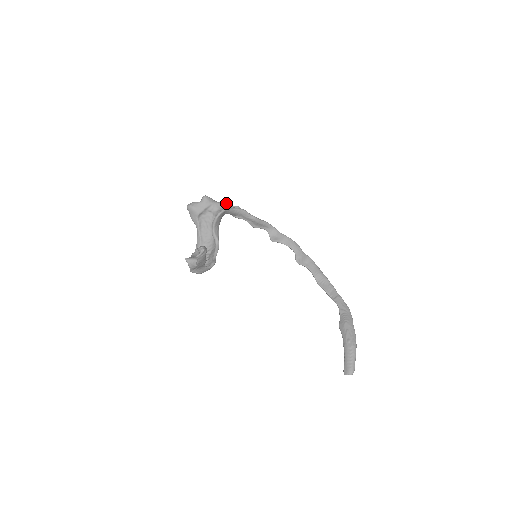
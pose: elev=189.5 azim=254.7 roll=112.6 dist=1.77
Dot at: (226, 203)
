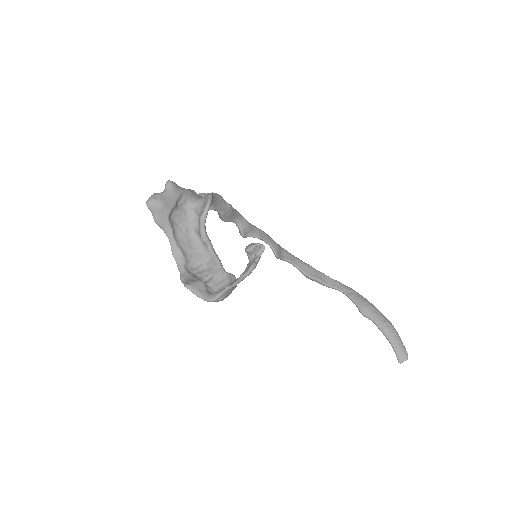
Dot at: (192, 190)
